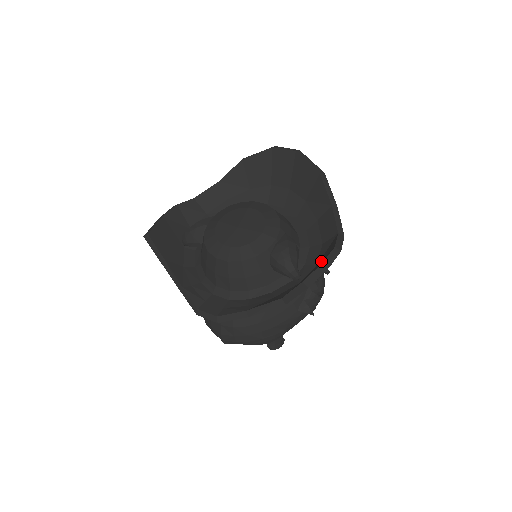
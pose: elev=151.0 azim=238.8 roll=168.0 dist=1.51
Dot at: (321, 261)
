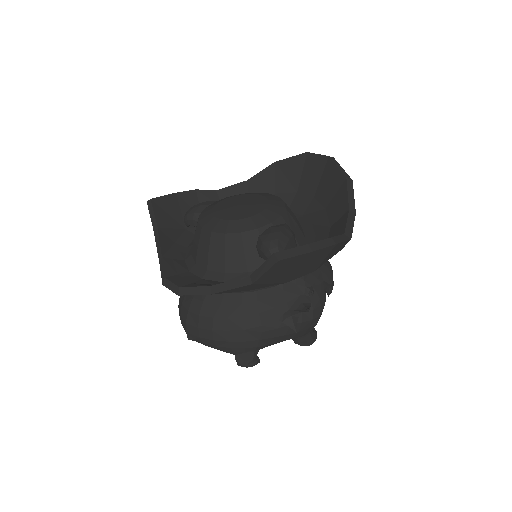
Dot at: occluded
